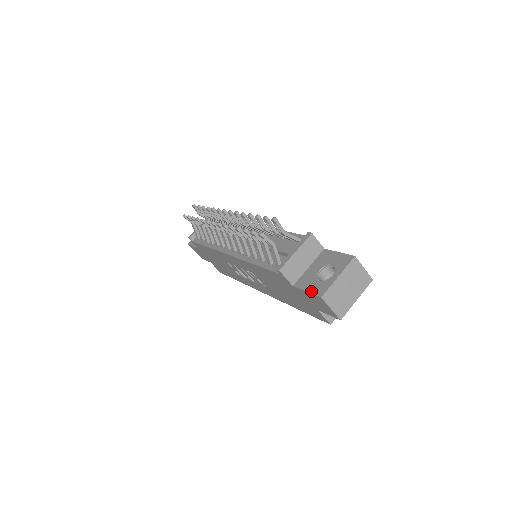
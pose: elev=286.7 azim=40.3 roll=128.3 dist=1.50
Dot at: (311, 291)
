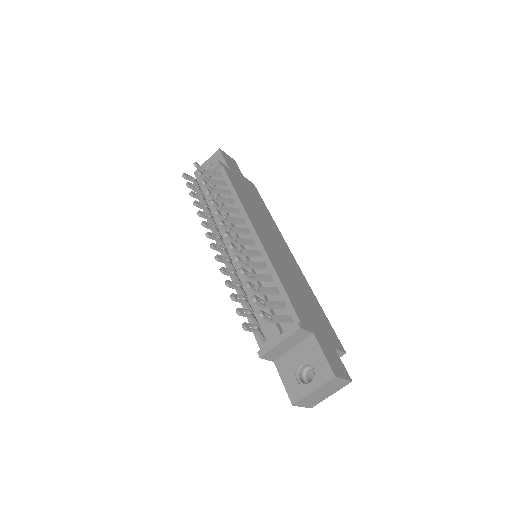
Dot at: (286, 388)
